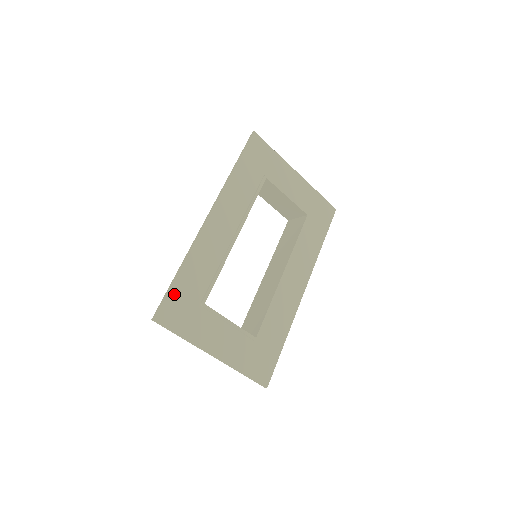
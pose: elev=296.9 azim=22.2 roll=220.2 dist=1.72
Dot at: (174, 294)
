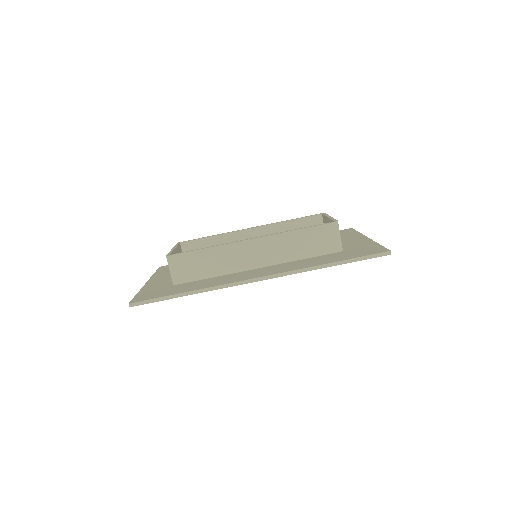
Dot at: occluded
